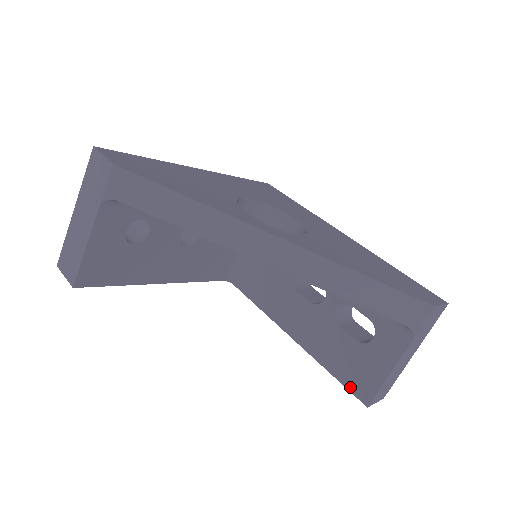
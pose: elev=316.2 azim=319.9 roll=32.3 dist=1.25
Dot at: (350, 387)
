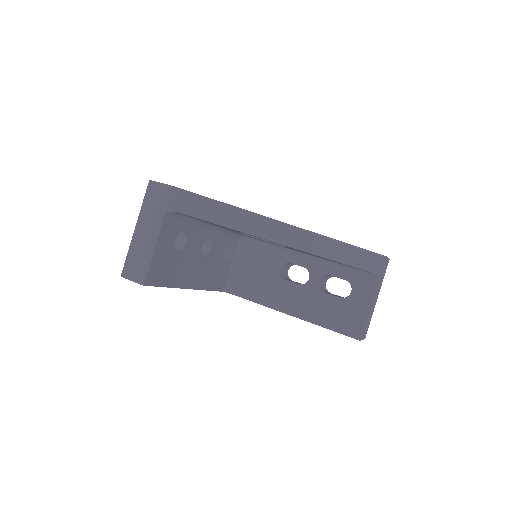
Dot at: (344, 332)
